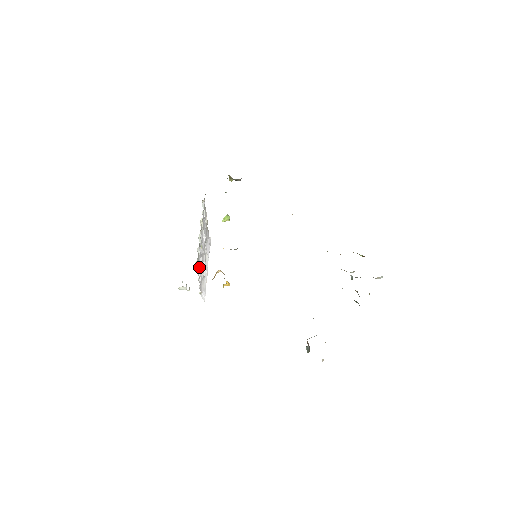
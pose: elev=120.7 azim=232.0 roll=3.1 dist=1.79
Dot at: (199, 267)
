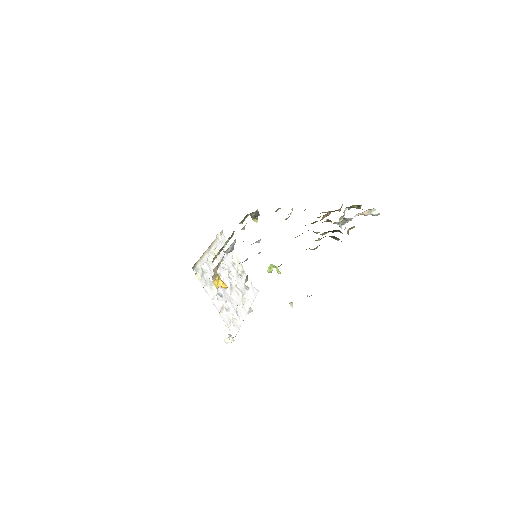
Dot at: (207, 285)
